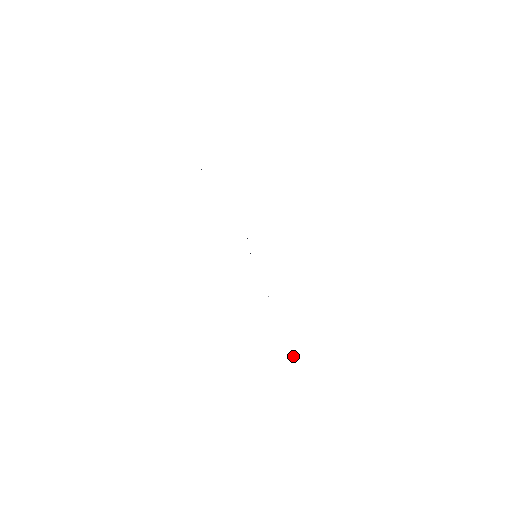
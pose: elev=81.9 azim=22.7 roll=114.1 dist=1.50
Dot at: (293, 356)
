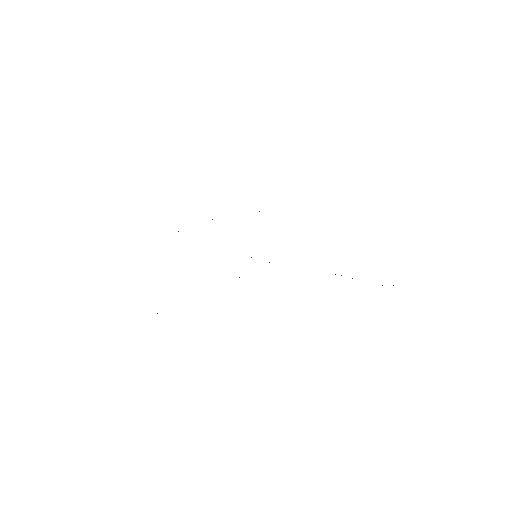
Dot at: occluded
